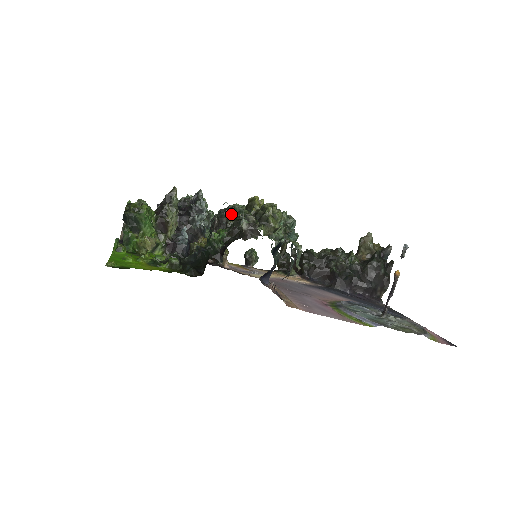
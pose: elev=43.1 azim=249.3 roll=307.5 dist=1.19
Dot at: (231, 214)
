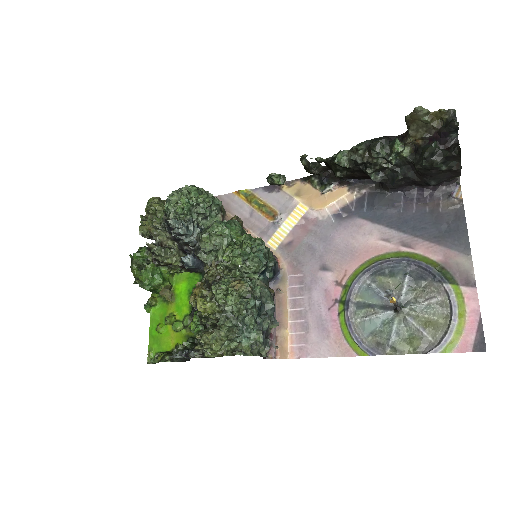
Dot at: (203, 258)
